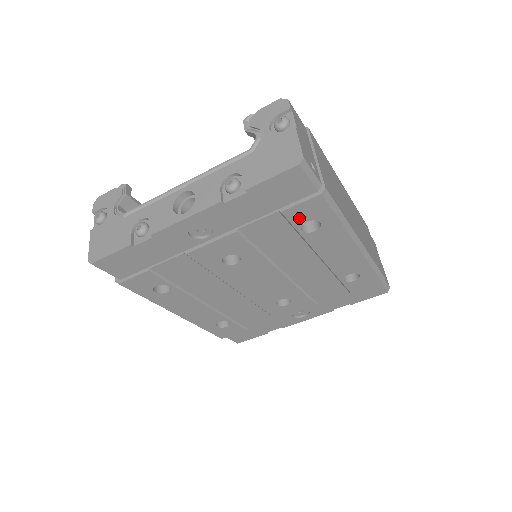
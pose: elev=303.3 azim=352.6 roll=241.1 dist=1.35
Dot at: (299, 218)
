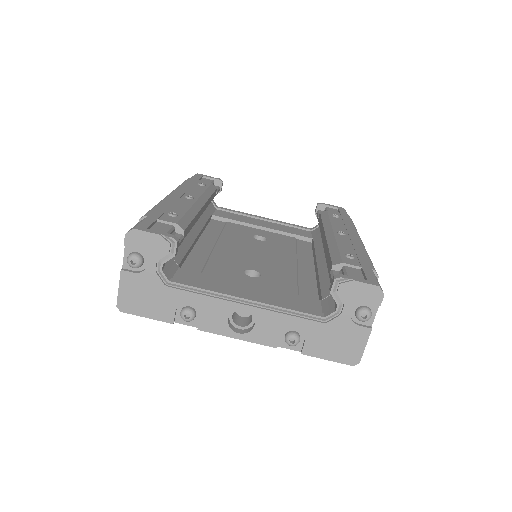
Dot at: occluded
